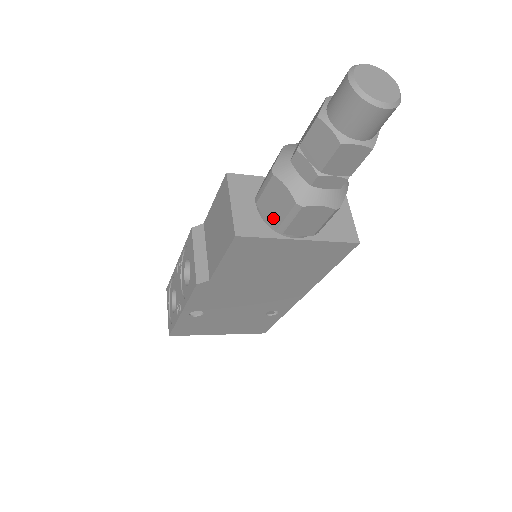
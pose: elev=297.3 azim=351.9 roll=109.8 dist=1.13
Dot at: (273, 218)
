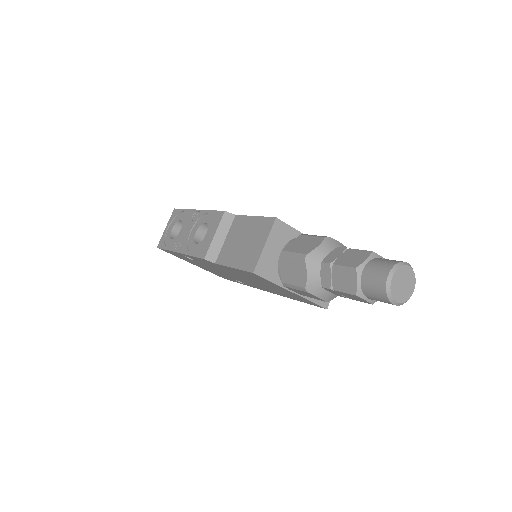
Dot at: (285, 275)
